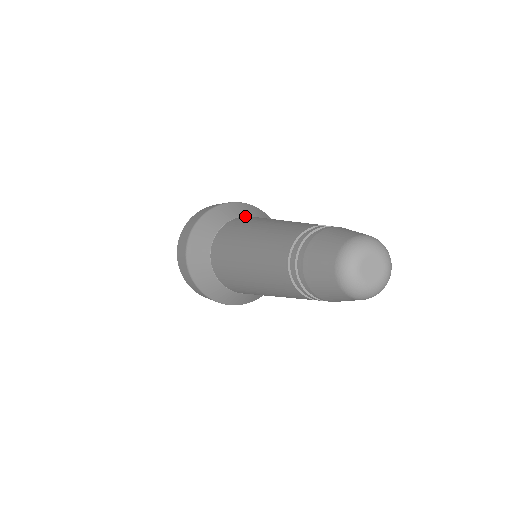
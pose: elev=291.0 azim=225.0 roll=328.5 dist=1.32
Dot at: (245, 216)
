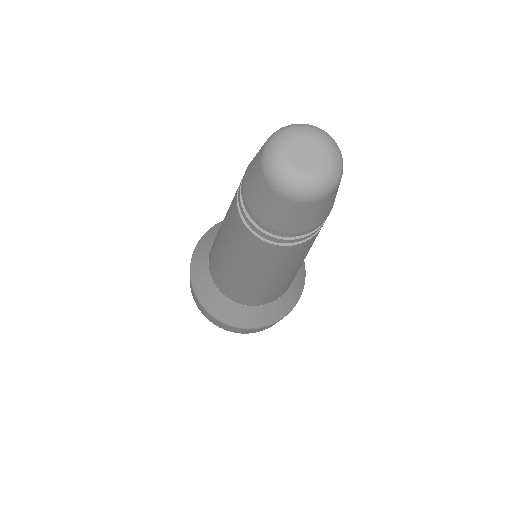
Dot at: occluded
